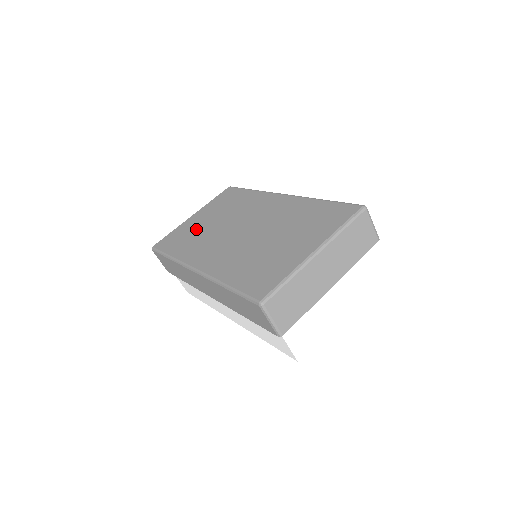
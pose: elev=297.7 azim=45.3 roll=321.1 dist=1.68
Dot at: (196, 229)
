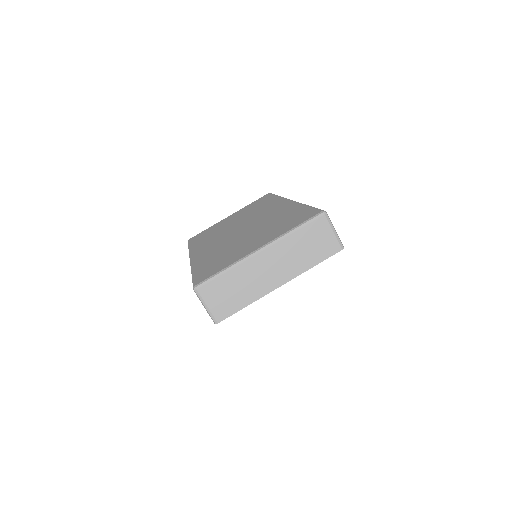
Dot at: (220, 227)
